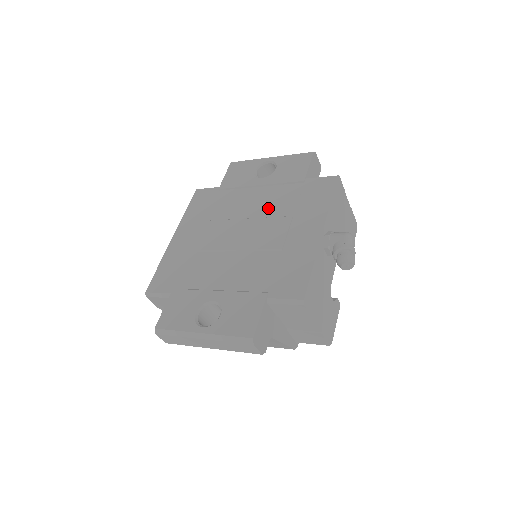
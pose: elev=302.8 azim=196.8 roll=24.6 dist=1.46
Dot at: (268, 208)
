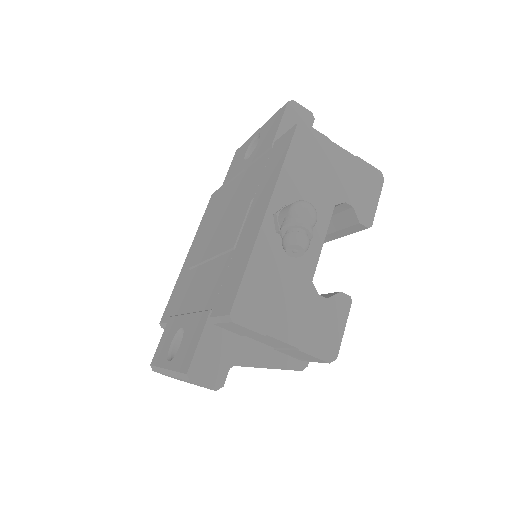
Dot at: (241, 196)
